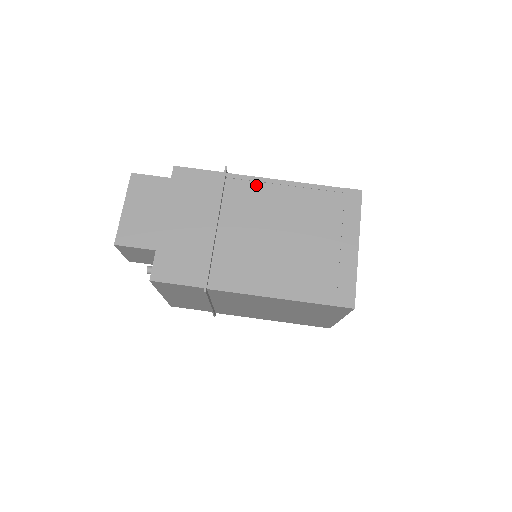
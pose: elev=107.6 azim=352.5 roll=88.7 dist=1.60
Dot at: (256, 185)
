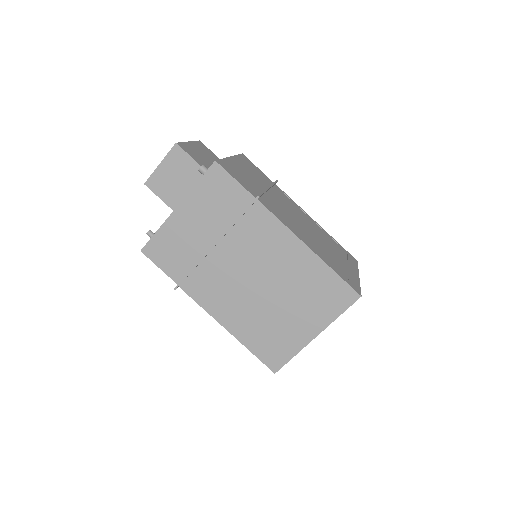
Dot at: (293, 203)
